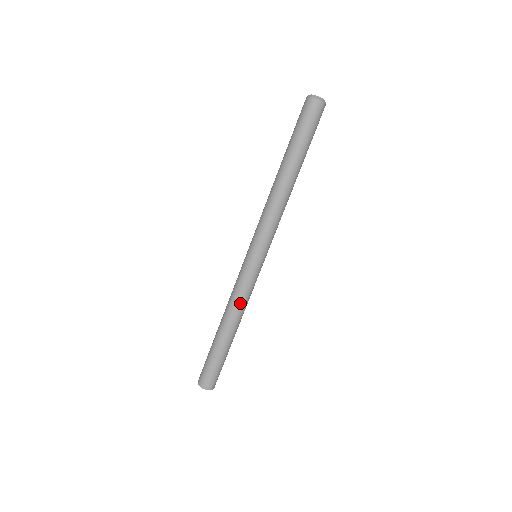
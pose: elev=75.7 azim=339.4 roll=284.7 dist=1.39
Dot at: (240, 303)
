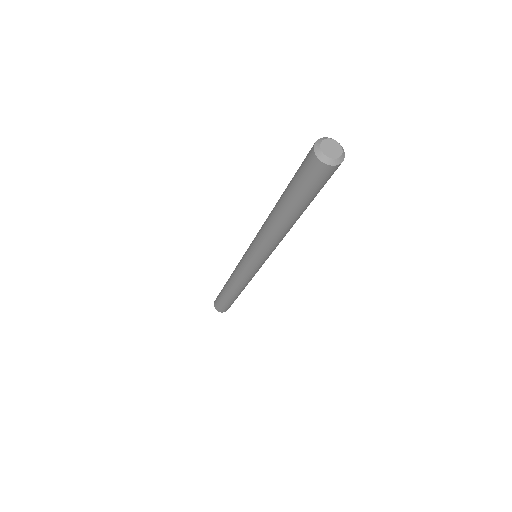
Dot at: (247, 283)
